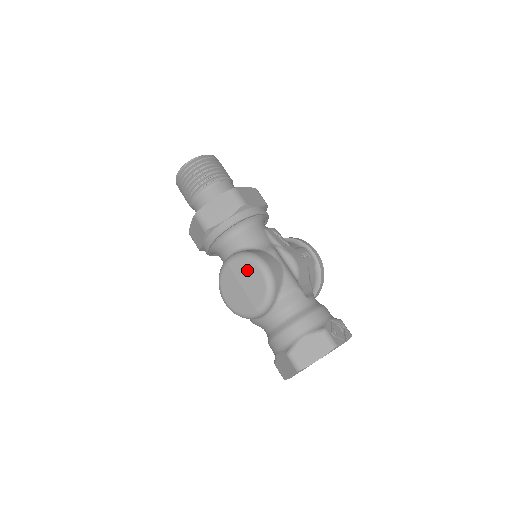
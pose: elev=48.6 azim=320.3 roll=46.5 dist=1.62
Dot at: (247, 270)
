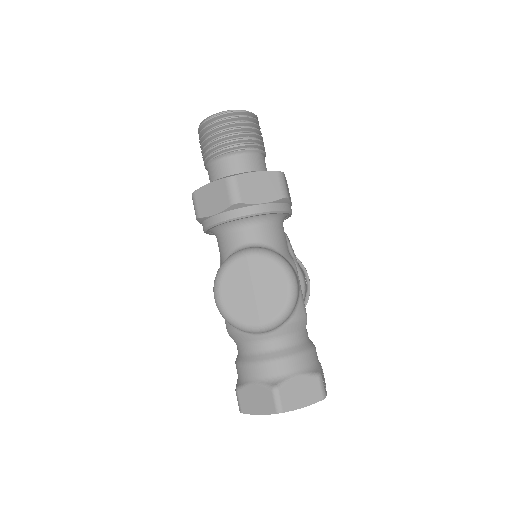
Dot at: (270, 275)
